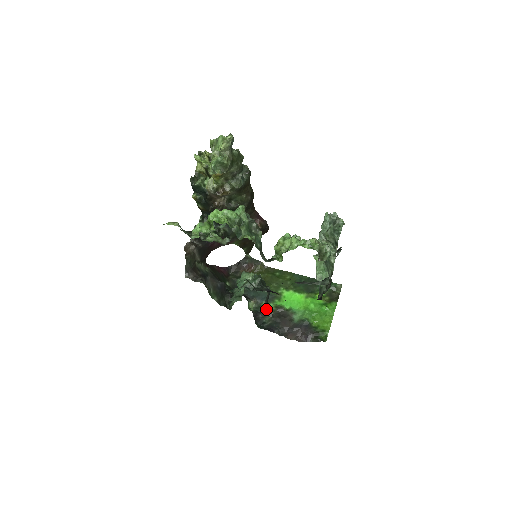
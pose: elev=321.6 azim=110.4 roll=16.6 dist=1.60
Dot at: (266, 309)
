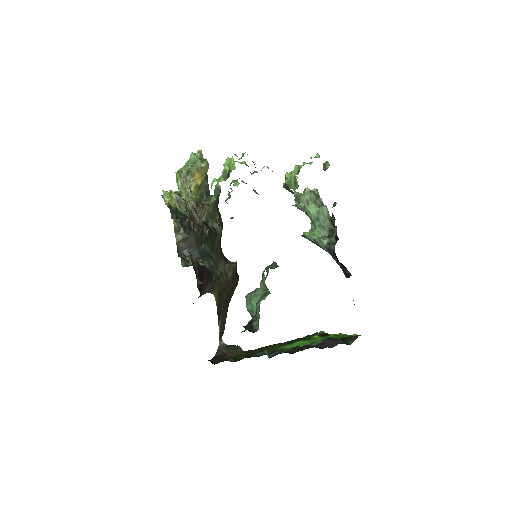
Dot at: (284, 351)
